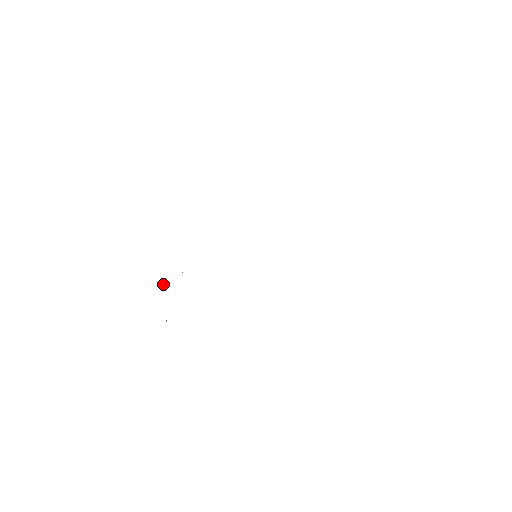
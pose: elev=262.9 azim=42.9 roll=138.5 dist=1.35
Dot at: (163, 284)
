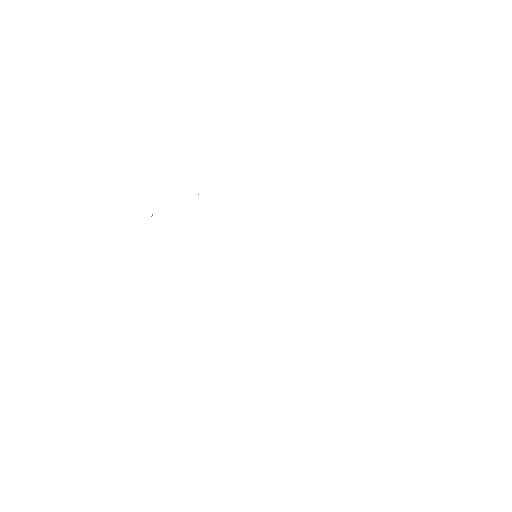
Dot at: occluded
